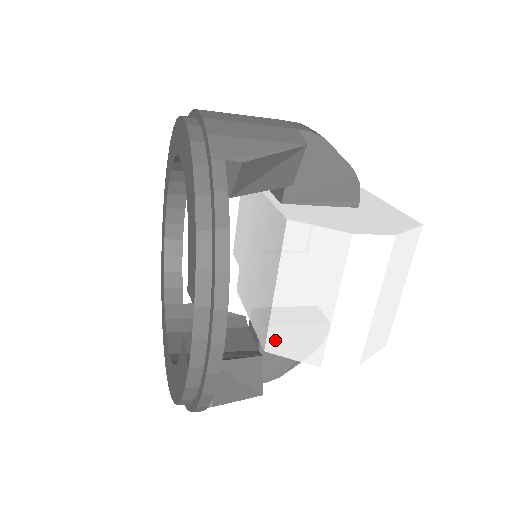
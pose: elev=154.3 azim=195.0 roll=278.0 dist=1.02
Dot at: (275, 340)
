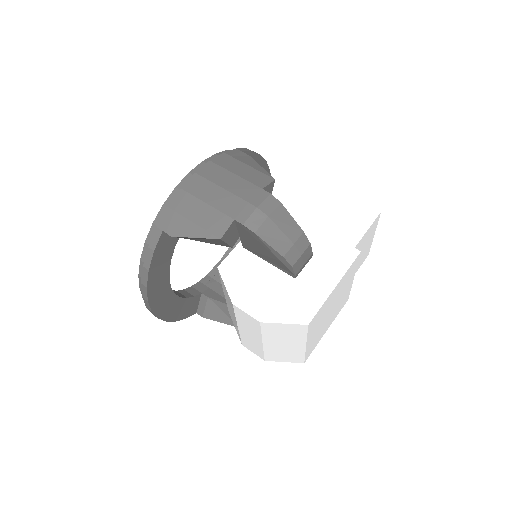
Dot at: occluded
